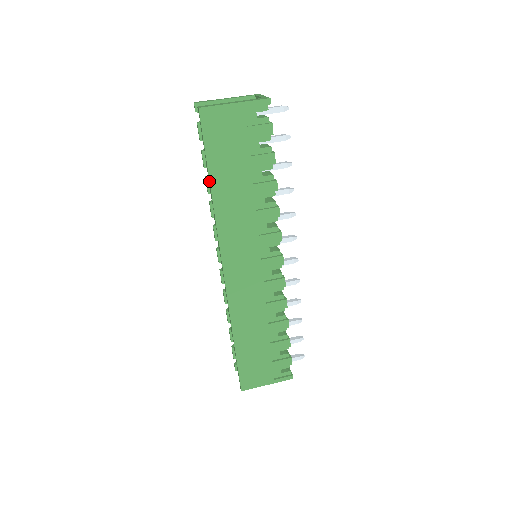
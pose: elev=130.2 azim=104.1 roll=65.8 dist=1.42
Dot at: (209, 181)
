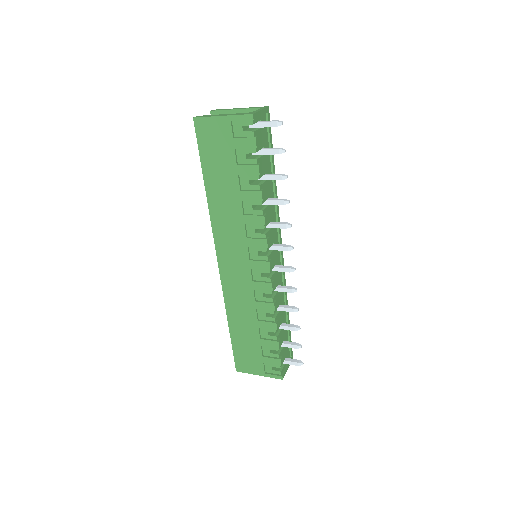
Dot at: (204, 181)
